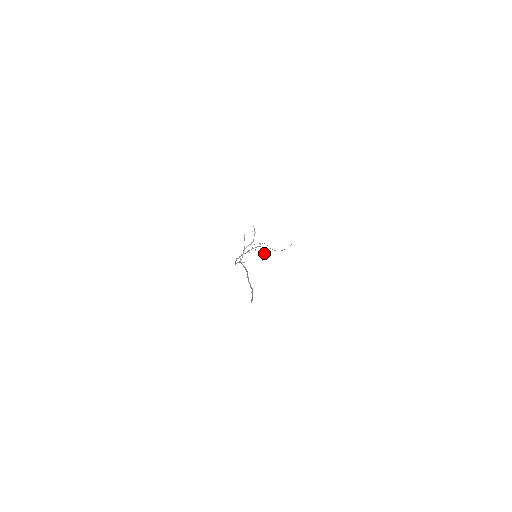
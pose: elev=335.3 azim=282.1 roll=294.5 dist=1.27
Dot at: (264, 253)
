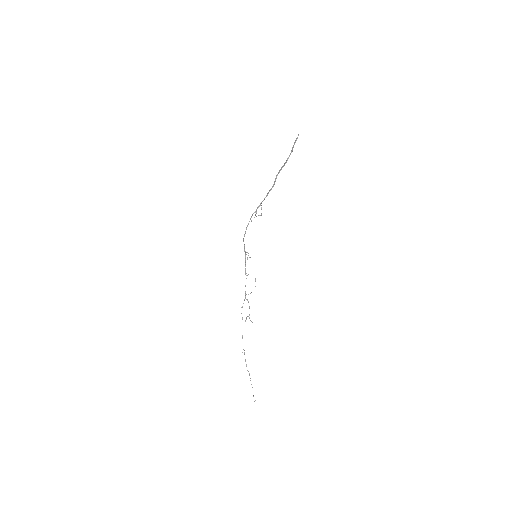
Dot at: (249, 306)
